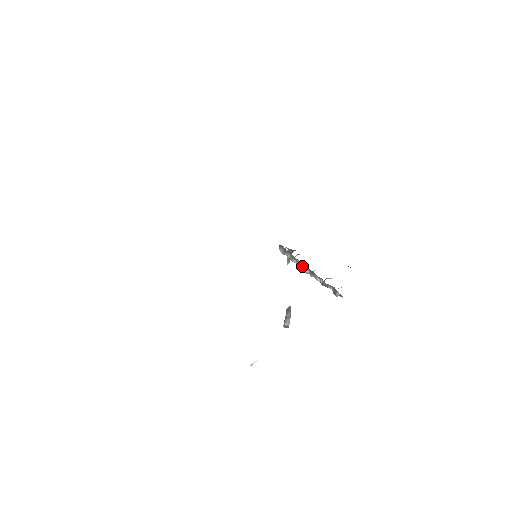
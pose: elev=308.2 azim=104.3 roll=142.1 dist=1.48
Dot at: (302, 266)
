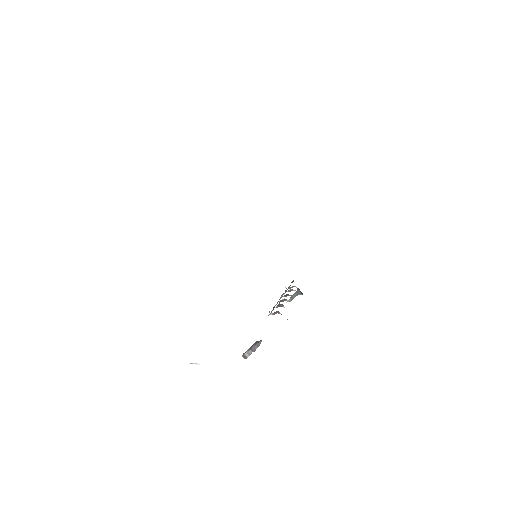
Dot at: (283, 293)
